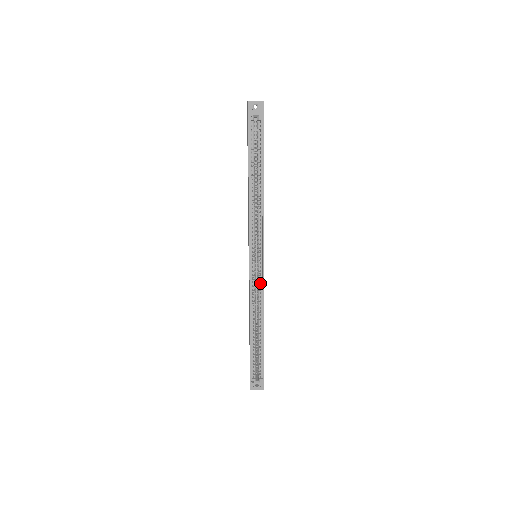
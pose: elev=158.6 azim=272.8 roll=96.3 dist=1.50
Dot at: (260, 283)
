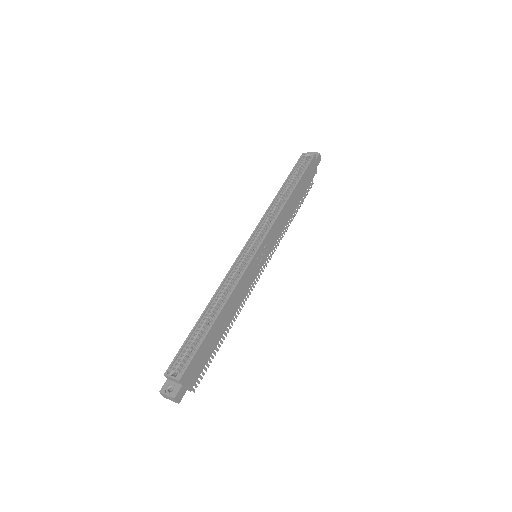
Dot at: (244, 268)
